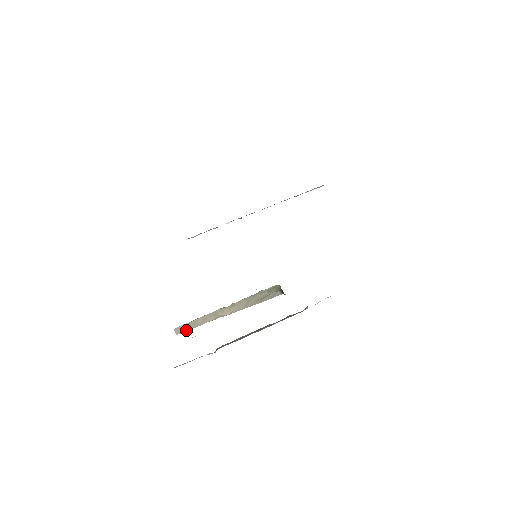
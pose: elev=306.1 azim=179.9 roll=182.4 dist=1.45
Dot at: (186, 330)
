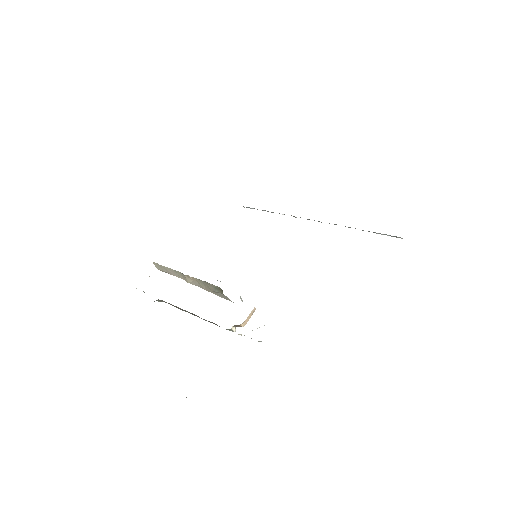
Dot at: (163, 270)
